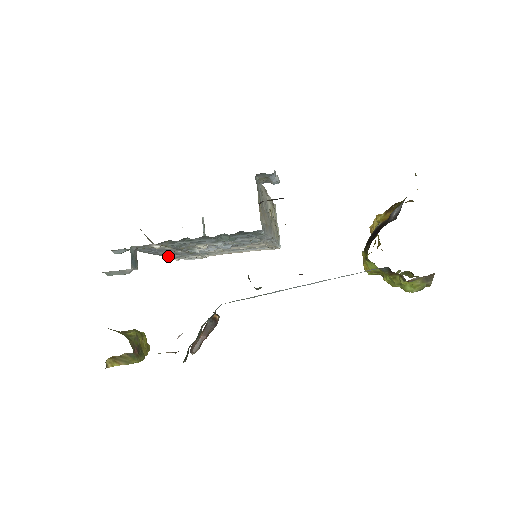
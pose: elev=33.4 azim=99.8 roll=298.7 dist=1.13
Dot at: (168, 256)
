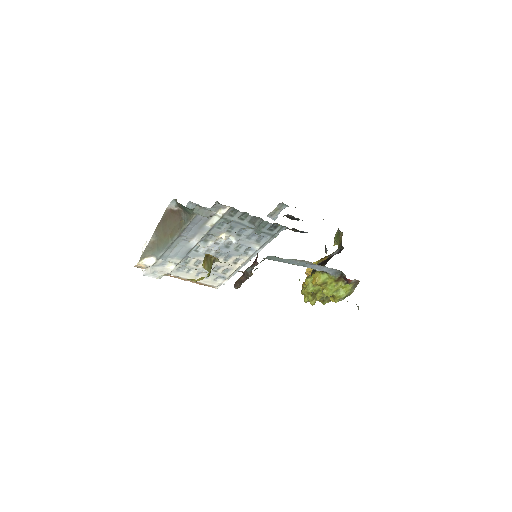
Dot at: (169, 248)
